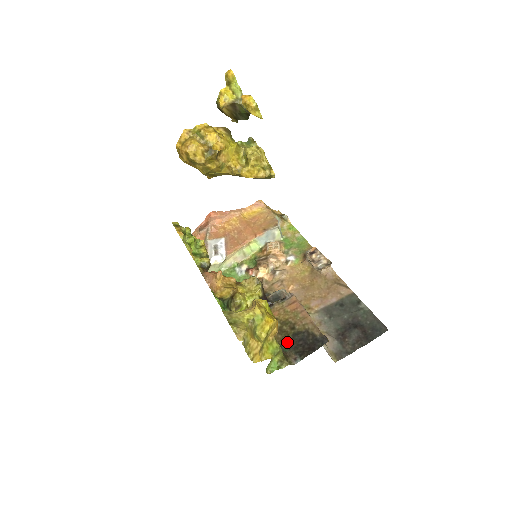
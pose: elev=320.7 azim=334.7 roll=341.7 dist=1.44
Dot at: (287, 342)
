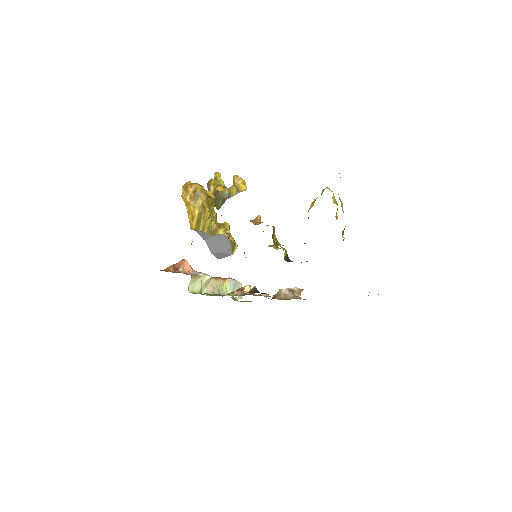
Dot at: occluded
